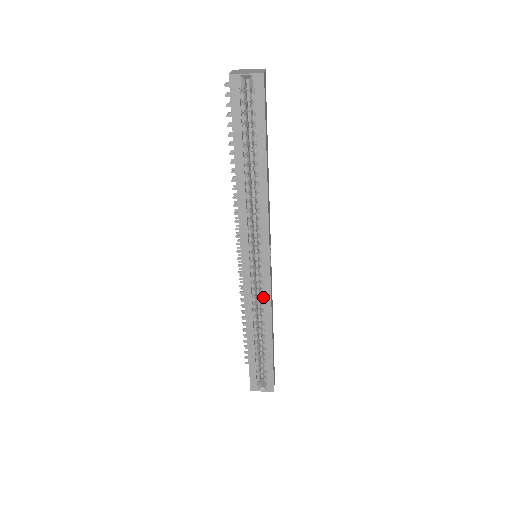
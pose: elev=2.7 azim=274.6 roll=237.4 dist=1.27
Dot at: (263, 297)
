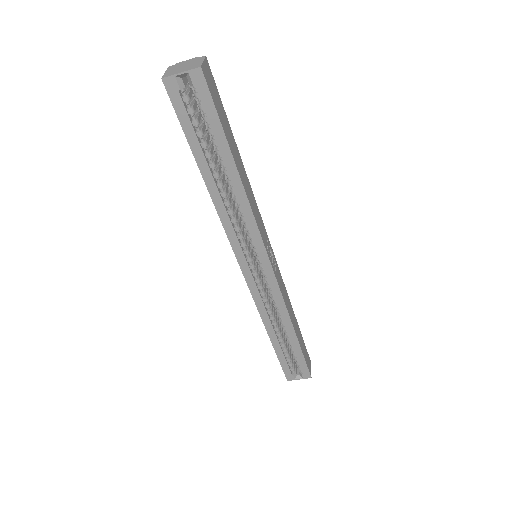
Dot at: (274, 297)
